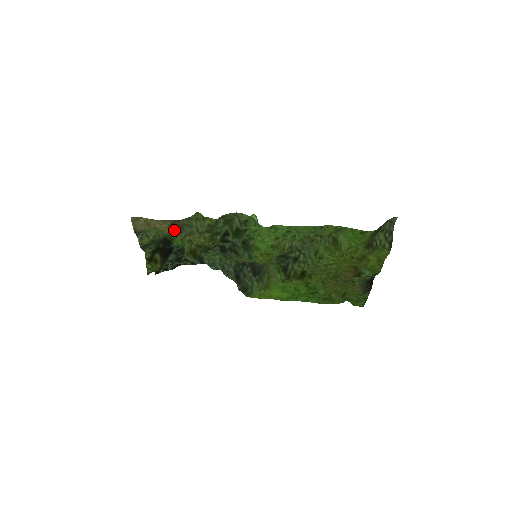
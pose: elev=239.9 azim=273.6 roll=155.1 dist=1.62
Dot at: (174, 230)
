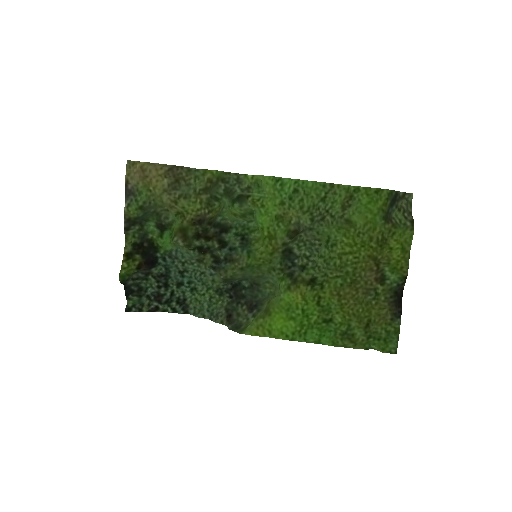
Dot at: (170, 182)
